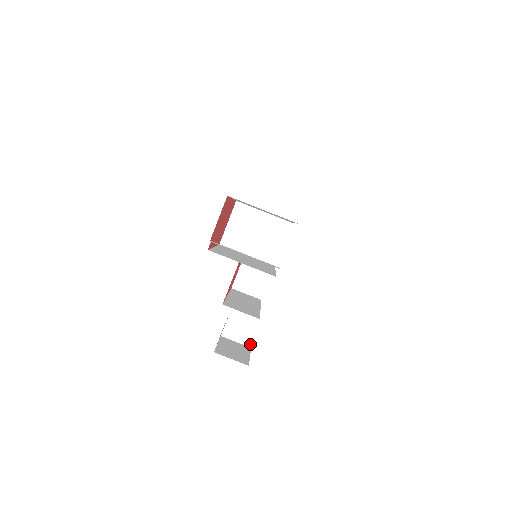
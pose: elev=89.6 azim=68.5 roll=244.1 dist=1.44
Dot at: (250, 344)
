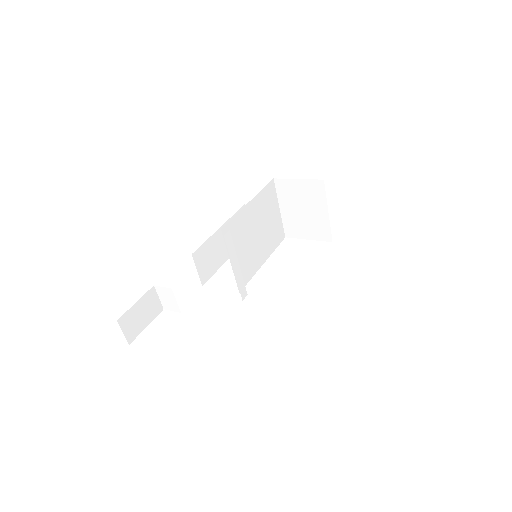
Dot at: (165, 308)
